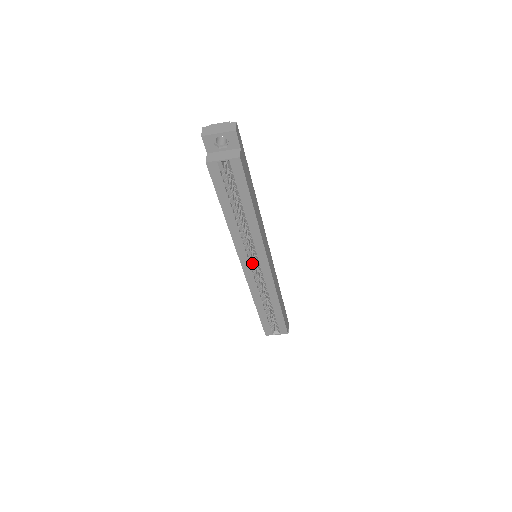
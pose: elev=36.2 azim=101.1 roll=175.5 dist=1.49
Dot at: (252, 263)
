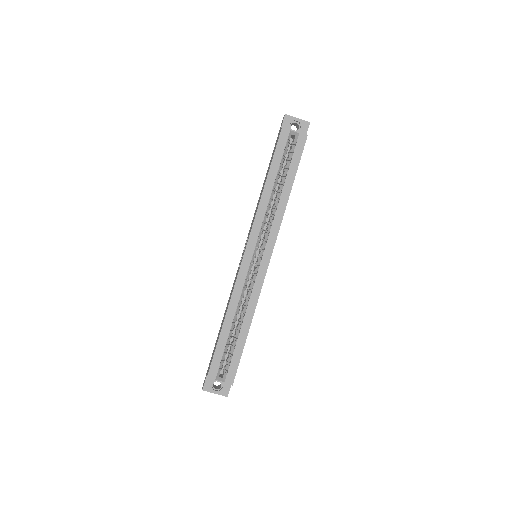
Dot at: (255, 252)
